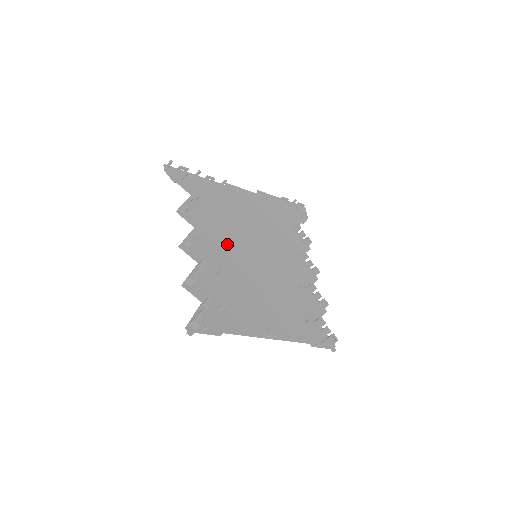
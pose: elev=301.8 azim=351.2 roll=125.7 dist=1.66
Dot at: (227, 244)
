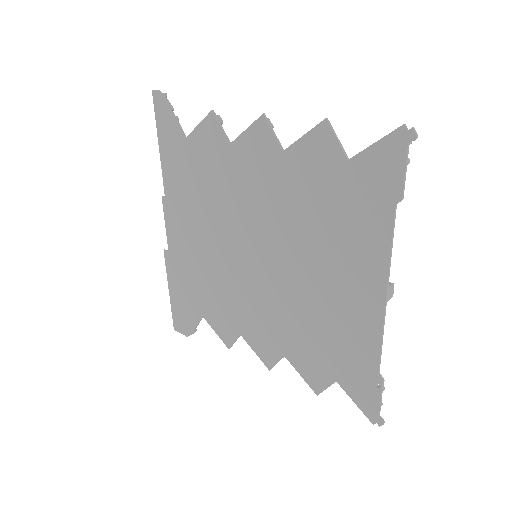
Dot at: (247, 203)
